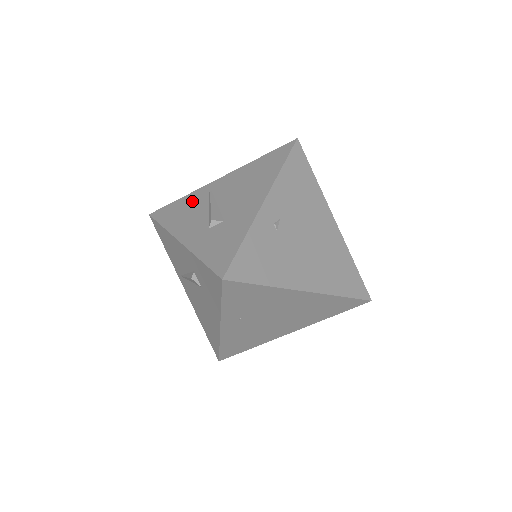
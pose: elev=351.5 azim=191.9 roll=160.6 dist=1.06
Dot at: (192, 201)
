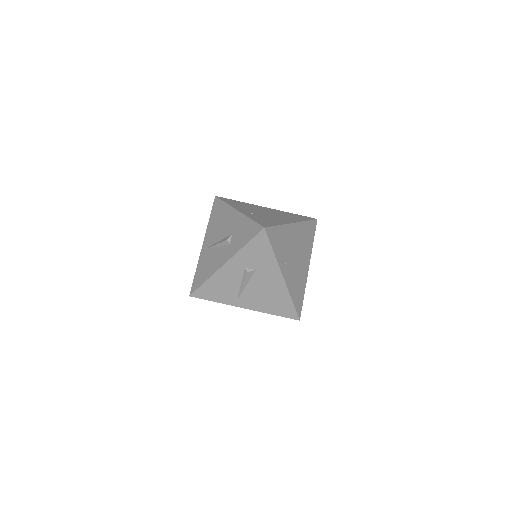
Dot at: (204, 261)
